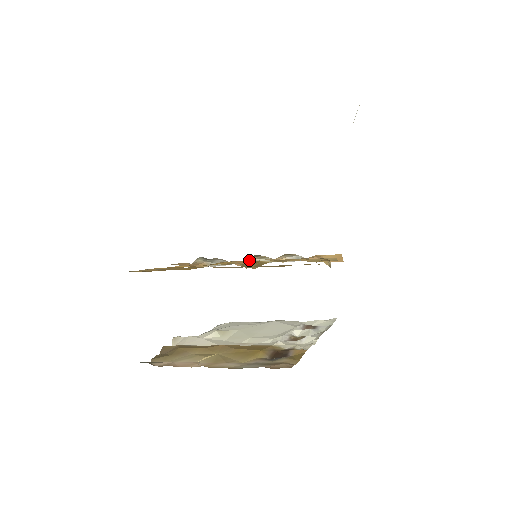
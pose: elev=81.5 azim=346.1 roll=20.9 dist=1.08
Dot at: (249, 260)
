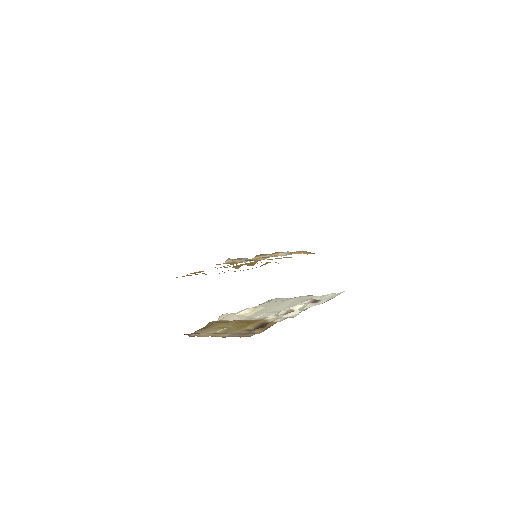
Dot at: (257, 258)
